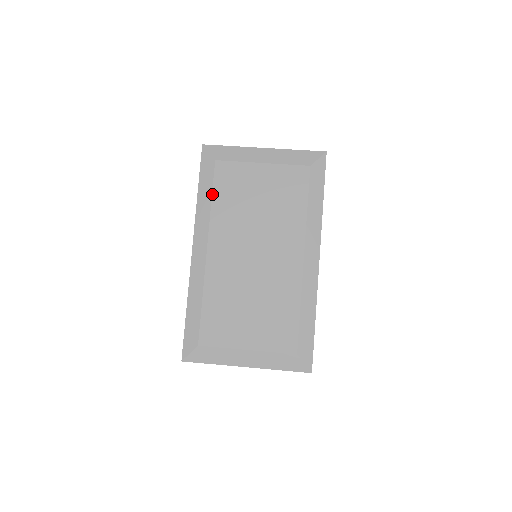
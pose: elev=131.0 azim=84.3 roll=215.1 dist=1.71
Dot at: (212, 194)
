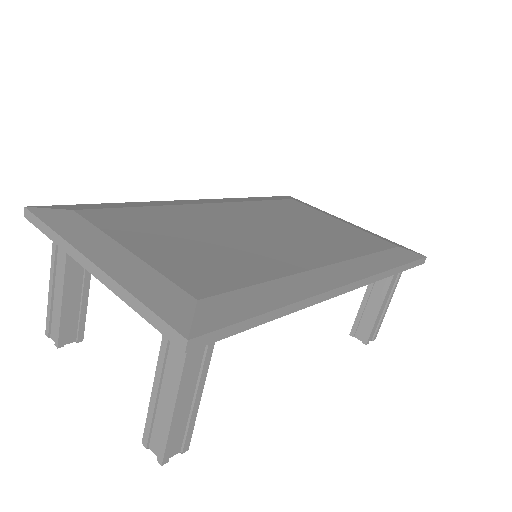
Dot at: (265, 200)
